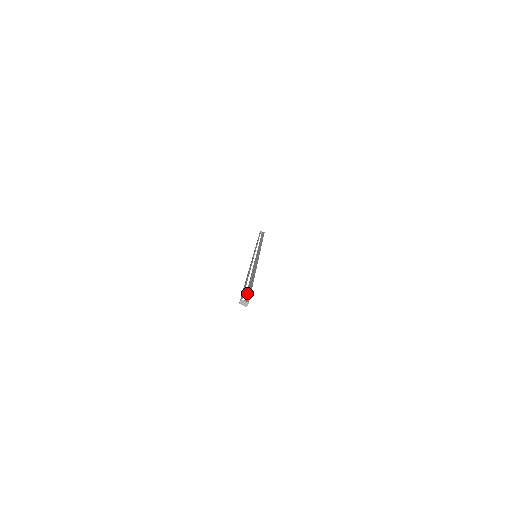
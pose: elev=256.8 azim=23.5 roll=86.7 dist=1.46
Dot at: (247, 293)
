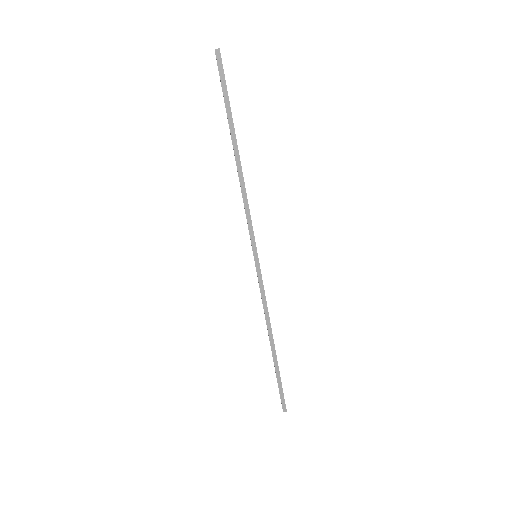
Dot at: occluded
